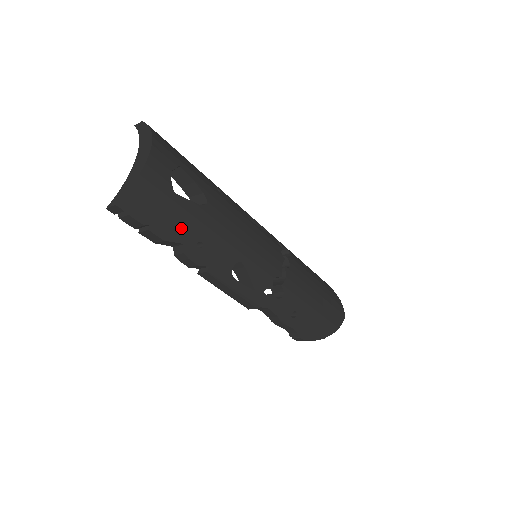
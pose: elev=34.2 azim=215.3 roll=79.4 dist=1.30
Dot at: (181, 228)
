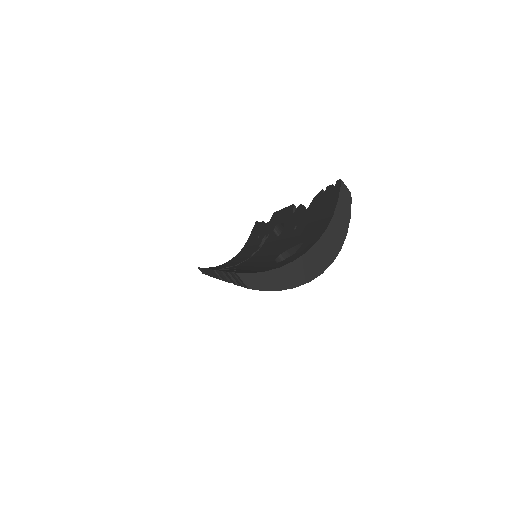
Dot at: occluded
